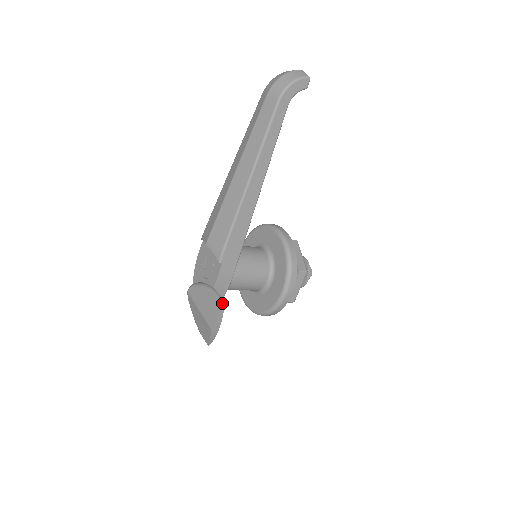
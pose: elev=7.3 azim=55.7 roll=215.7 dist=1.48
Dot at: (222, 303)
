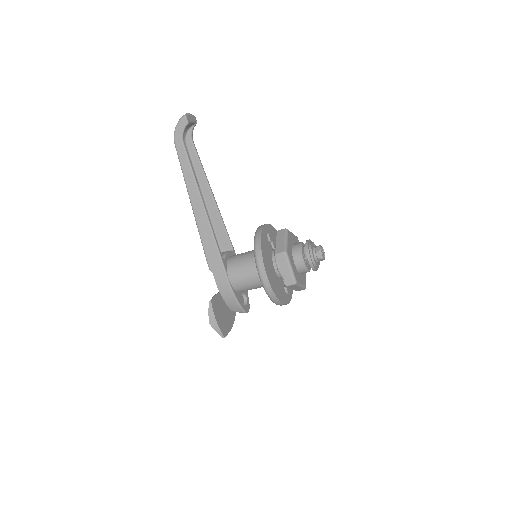
Dot at: (210, 300)
